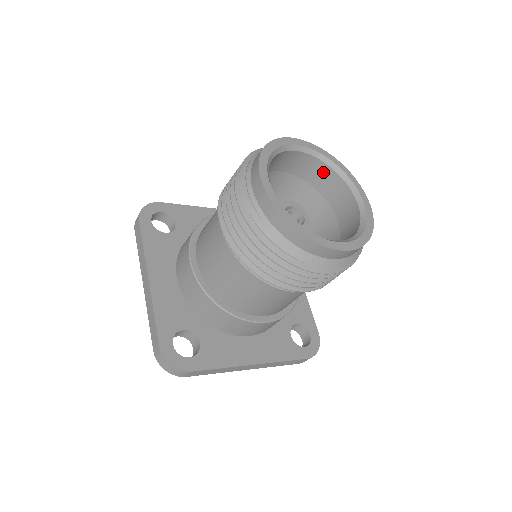
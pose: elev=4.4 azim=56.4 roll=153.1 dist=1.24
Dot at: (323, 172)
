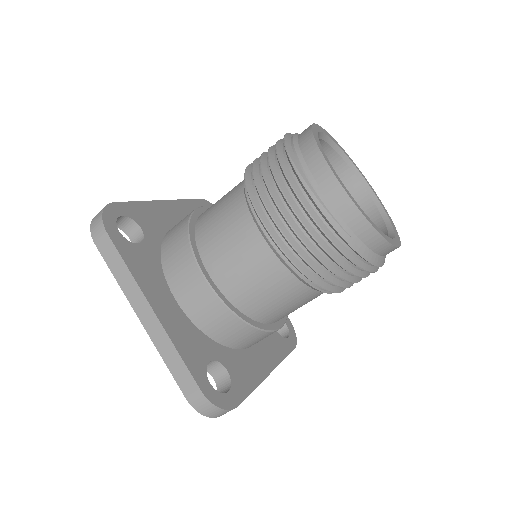
Dot at: (329, 159)
